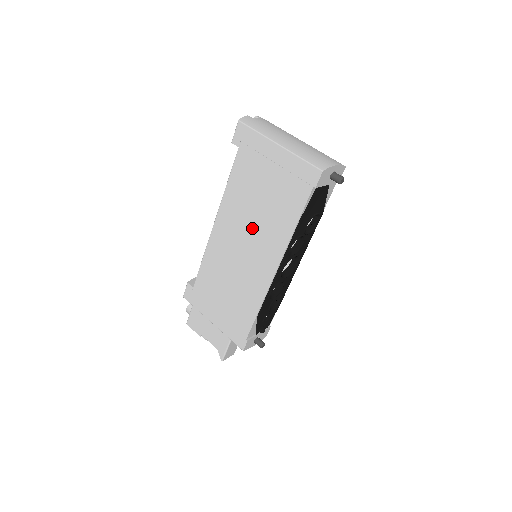
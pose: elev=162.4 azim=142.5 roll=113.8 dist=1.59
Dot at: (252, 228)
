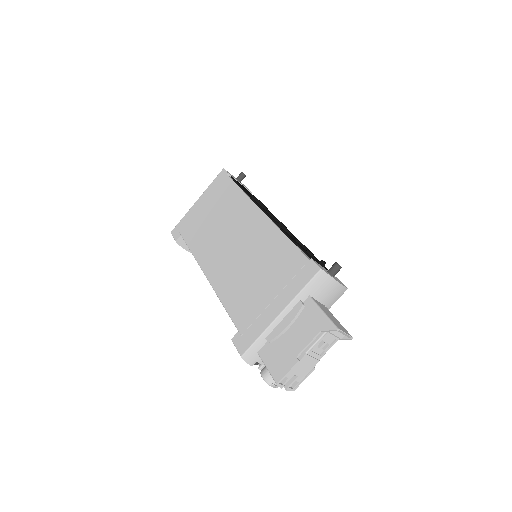
Dot at: (225, 231)
